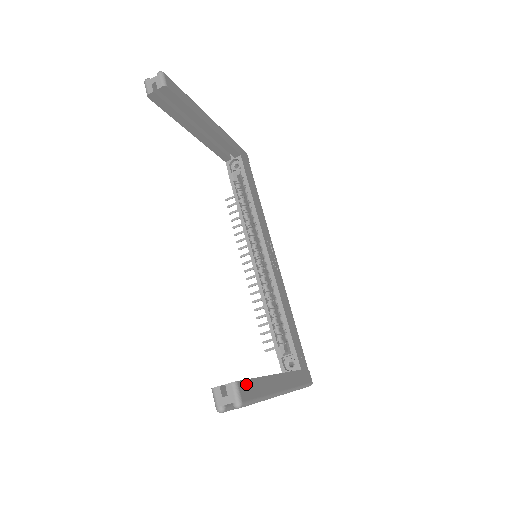
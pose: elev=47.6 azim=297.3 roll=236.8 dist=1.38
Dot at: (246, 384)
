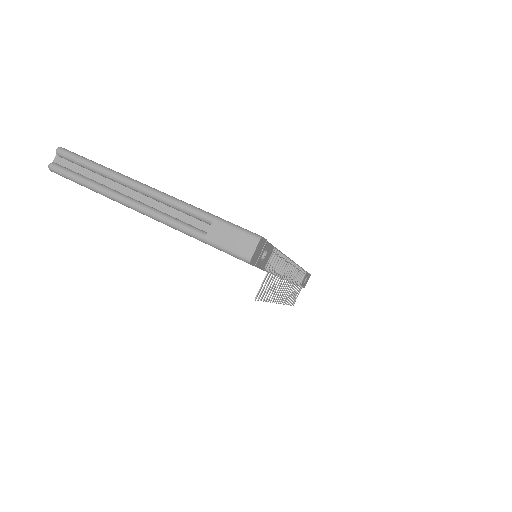
Dot at: occluded
